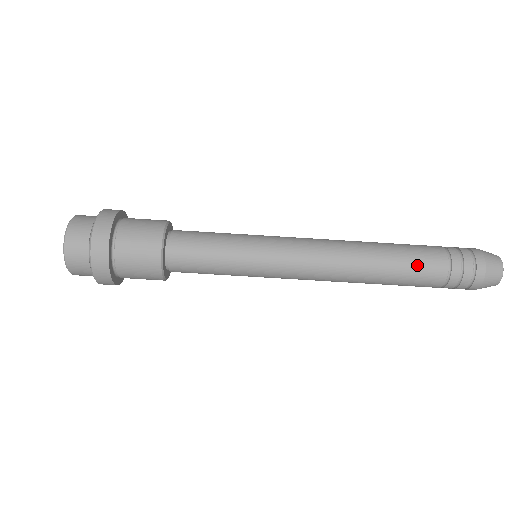
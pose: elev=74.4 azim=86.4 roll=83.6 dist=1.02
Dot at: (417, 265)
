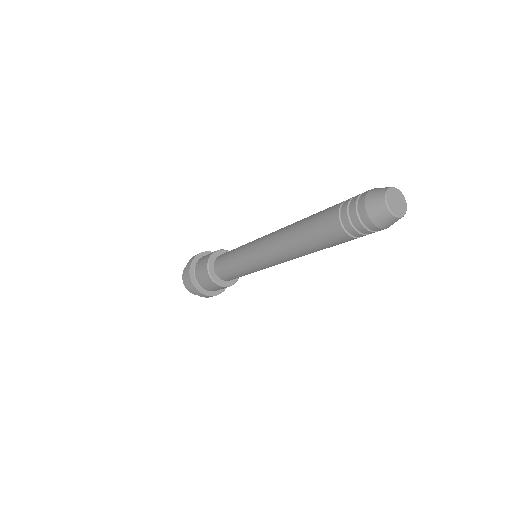
Dot at: occluded
